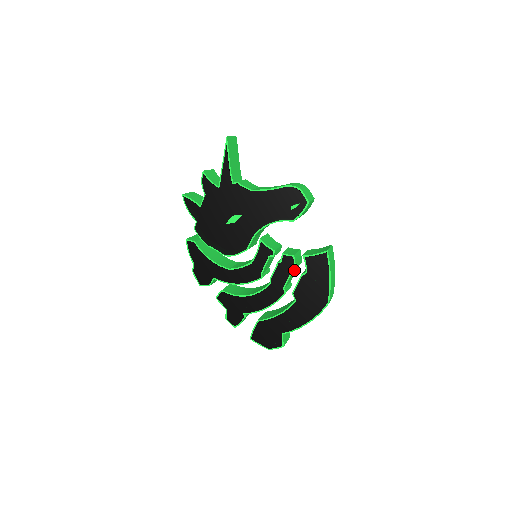
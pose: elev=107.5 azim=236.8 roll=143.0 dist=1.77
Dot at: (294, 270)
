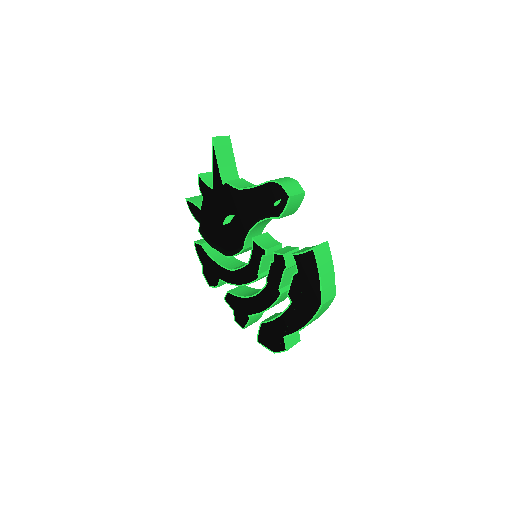
Dot at: (290, 269)
